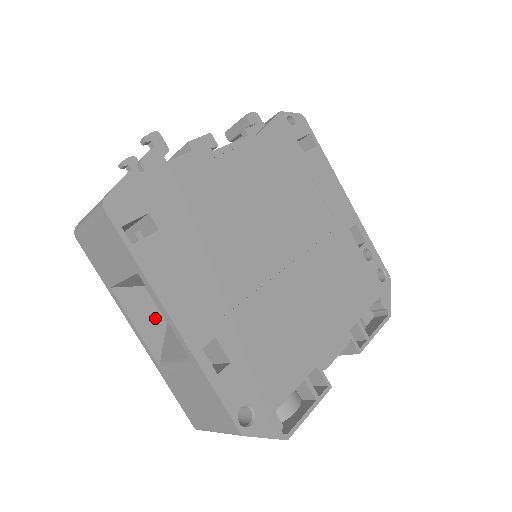
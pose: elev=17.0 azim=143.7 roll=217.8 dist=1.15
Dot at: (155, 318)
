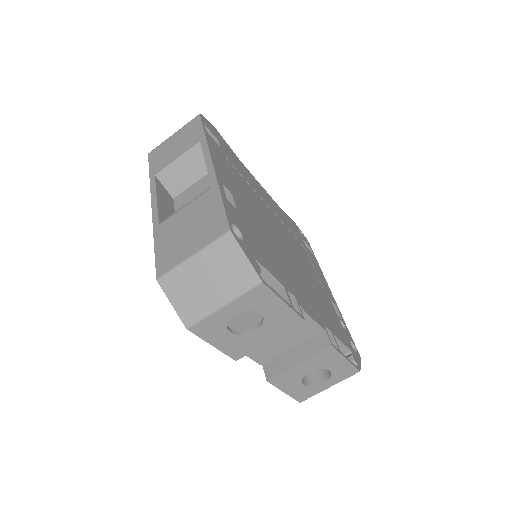
Dot at: (170, 212)
